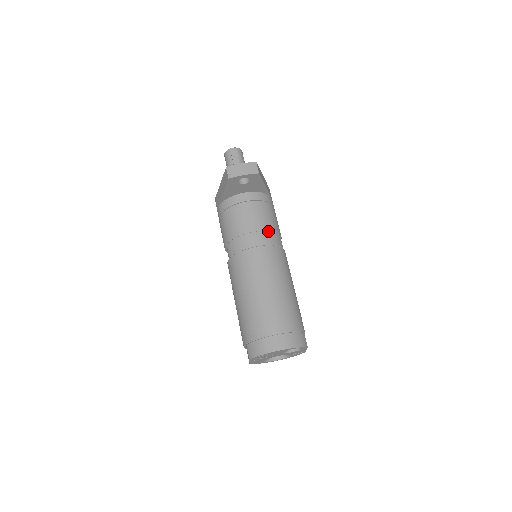
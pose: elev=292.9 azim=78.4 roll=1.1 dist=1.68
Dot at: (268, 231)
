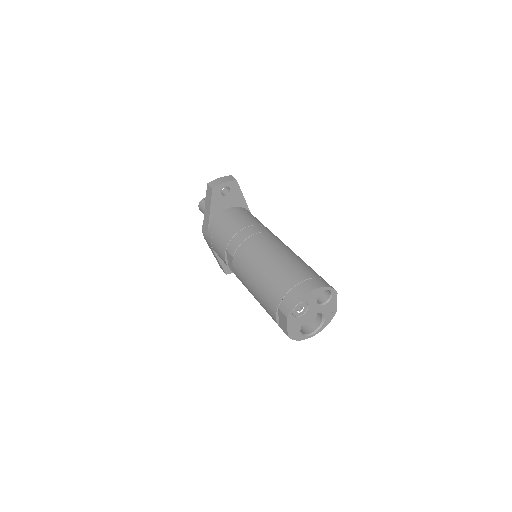
Dot at: (260, 225)
